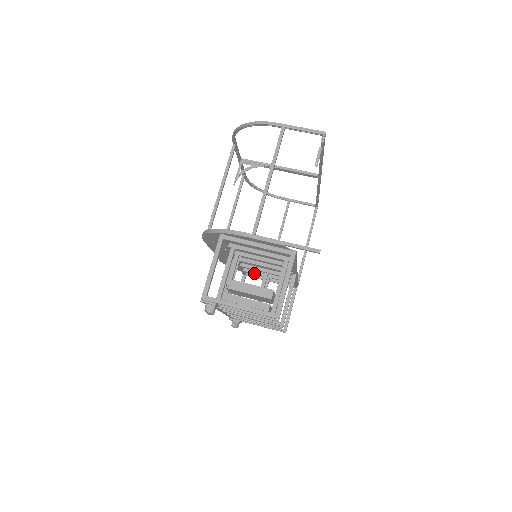
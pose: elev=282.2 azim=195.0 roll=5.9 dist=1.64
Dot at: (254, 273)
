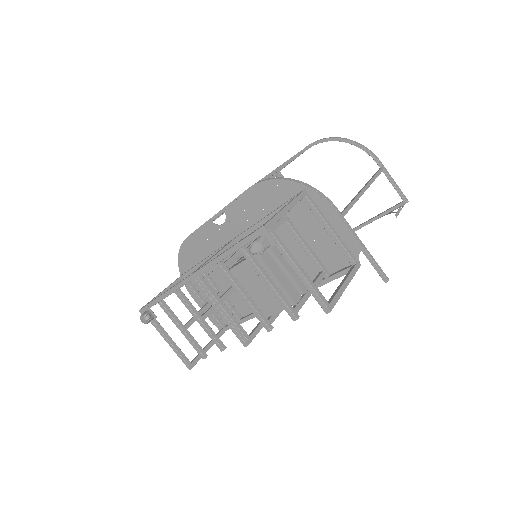
Dot at: (209, 279)
